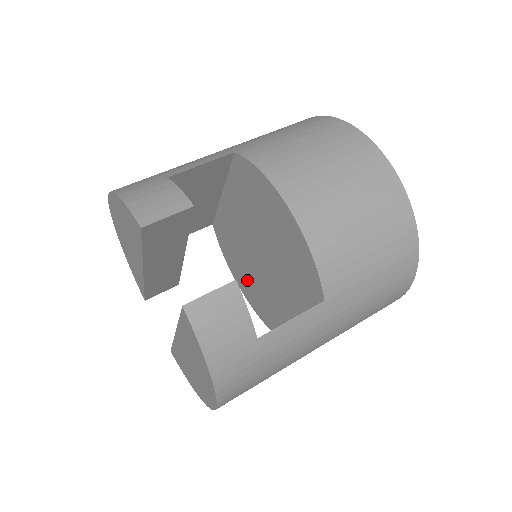
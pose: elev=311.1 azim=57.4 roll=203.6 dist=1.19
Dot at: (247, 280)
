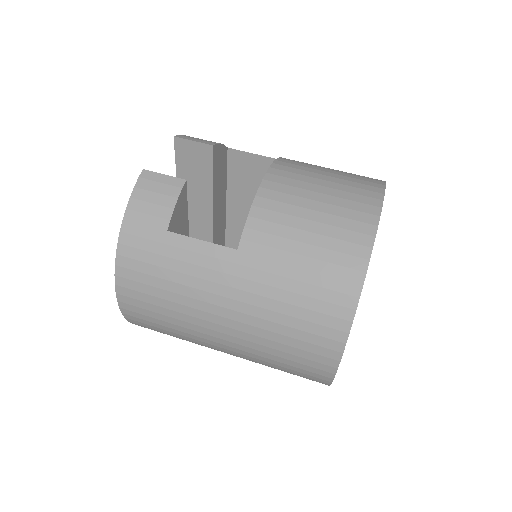
Dot at: occluded
